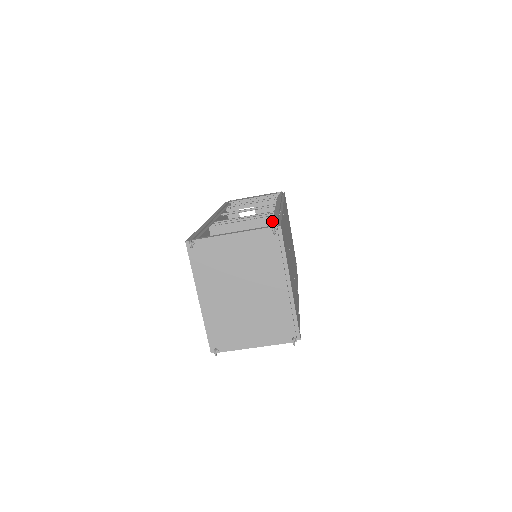
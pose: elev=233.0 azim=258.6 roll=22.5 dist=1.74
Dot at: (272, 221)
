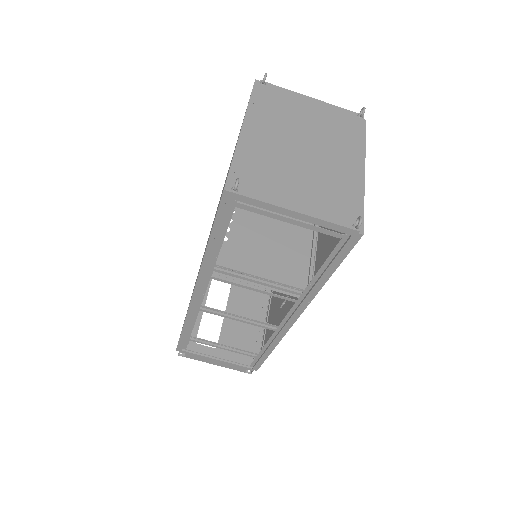
Dot at: occluded
